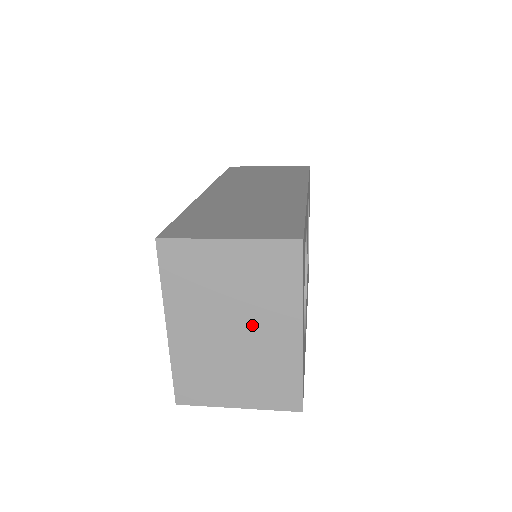
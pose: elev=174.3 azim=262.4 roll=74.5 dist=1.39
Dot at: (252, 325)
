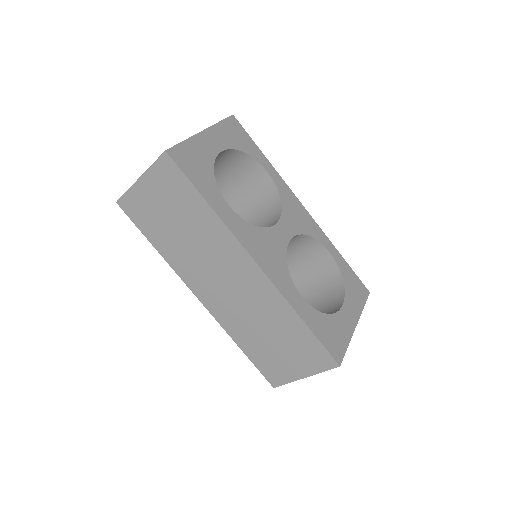
Dot at: occluded
